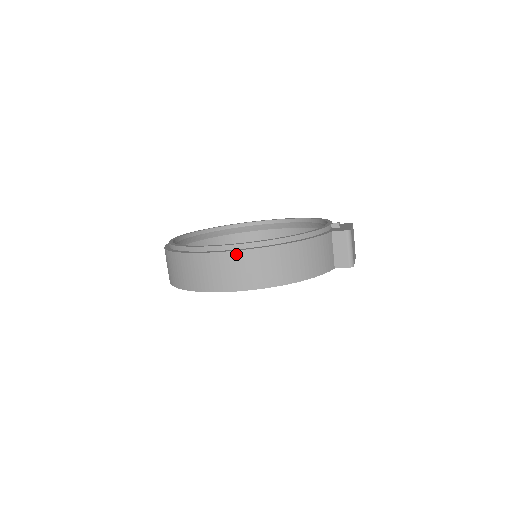
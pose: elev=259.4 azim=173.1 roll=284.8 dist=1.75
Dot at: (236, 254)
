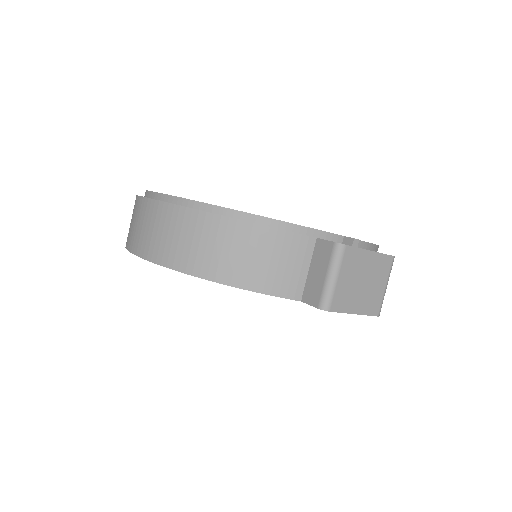
Dot at: (153, 204)
